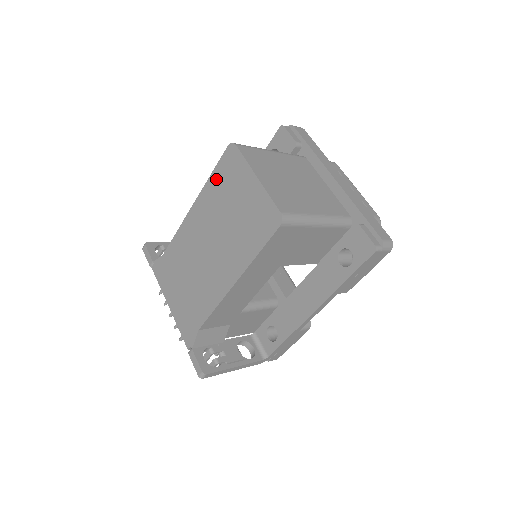
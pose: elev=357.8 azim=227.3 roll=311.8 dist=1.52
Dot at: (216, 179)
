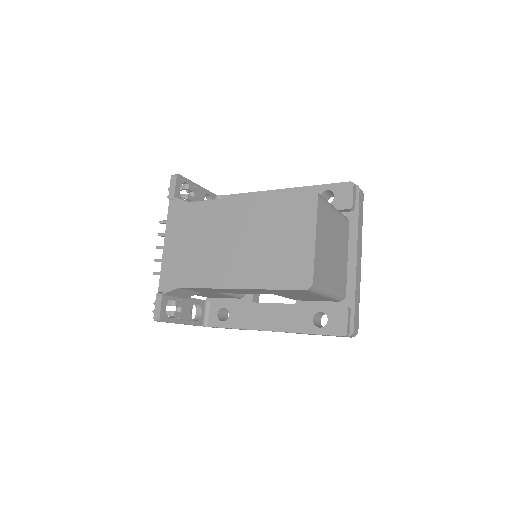
Dot at: (281, 201)
